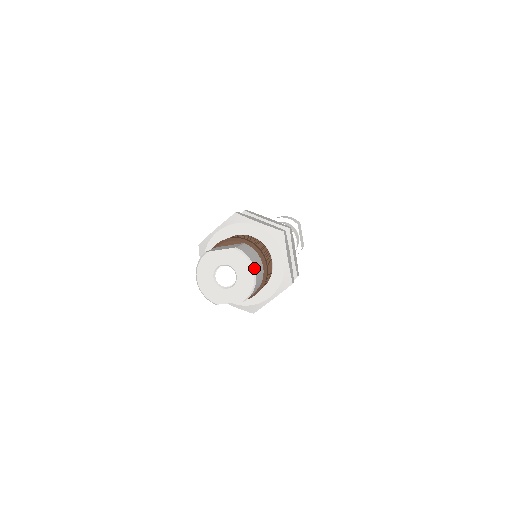
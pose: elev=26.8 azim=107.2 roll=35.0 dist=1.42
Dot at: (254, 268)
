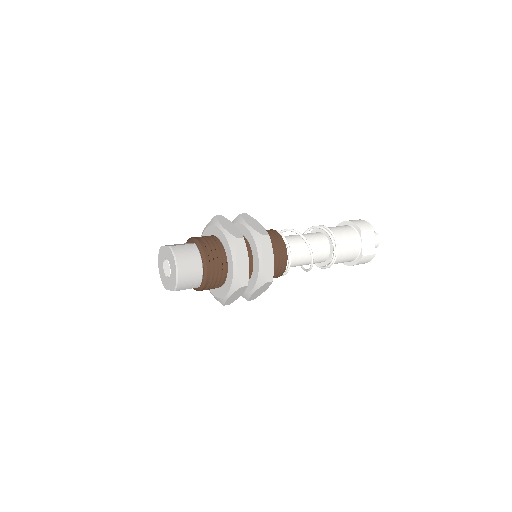
Dot at: (177, 265)
